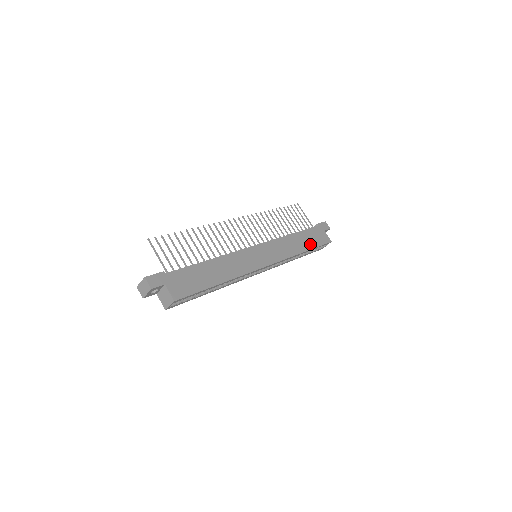
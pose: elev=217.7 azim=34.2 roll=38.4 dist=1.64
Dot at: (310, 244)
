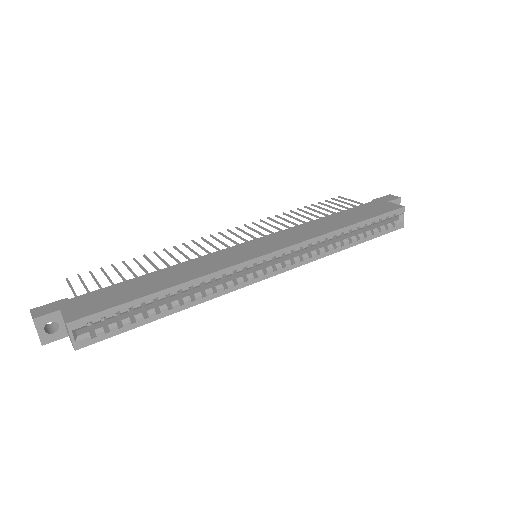
Dot at: (358, 218)
